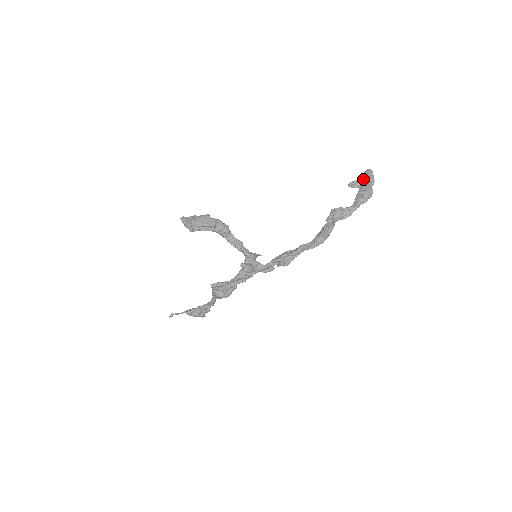
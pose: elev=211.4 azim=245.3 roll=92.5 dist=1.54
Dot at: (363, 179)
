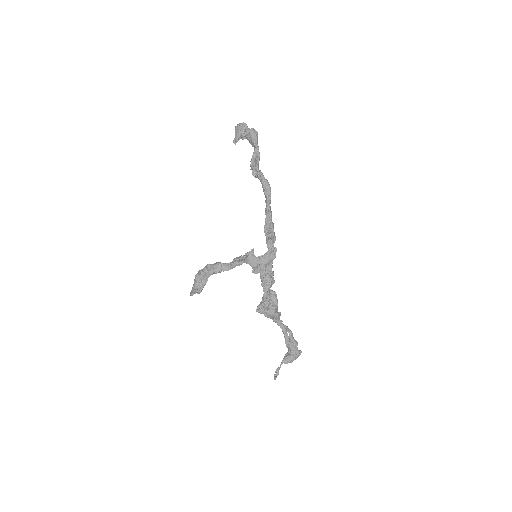
Dot at: (236, 130)
